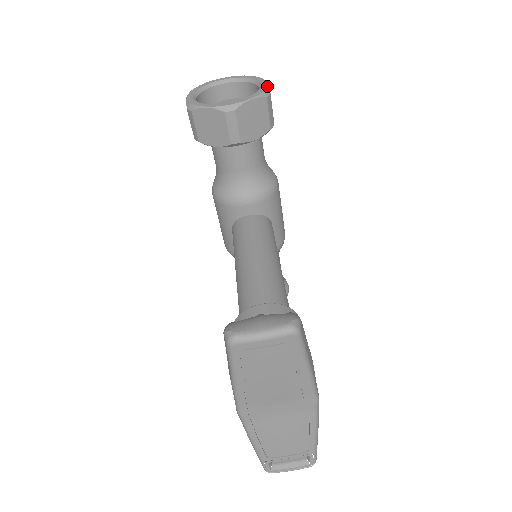
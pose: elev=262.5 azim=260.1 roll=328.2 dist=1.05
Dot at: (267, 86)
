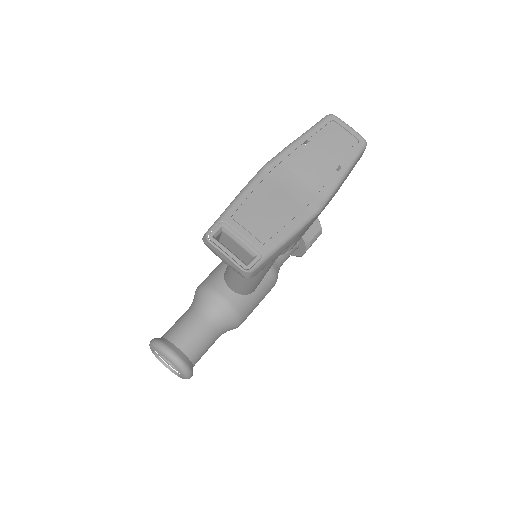
Dot at: occluded
